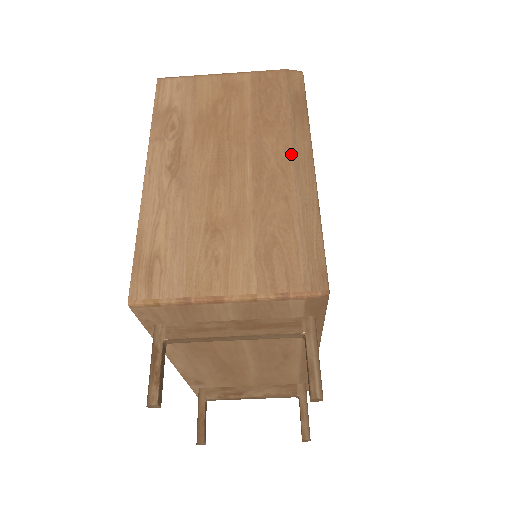
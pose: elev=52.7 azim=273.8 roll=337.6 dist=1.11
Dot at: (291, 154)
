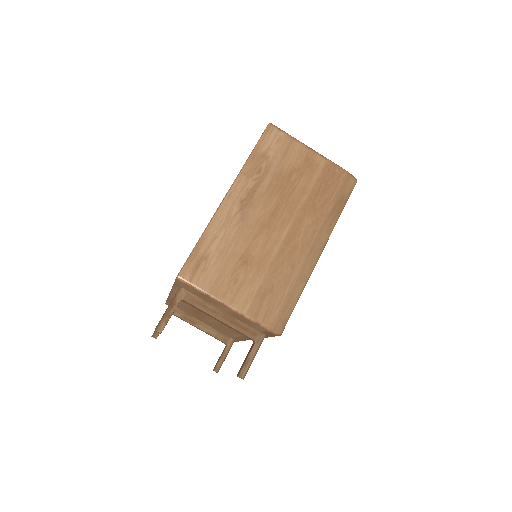
Dot at: (314, 239)
